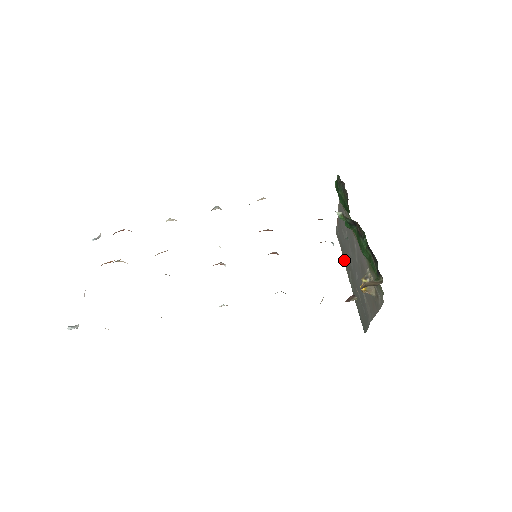
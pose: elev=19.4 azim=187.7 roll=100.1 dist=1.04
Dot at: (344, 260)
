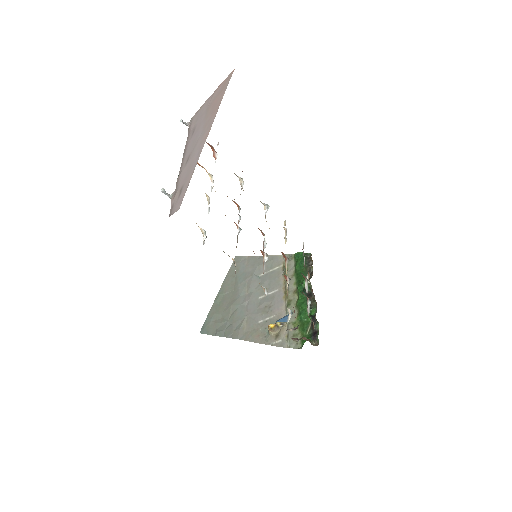
Dot at: (227, 278)
